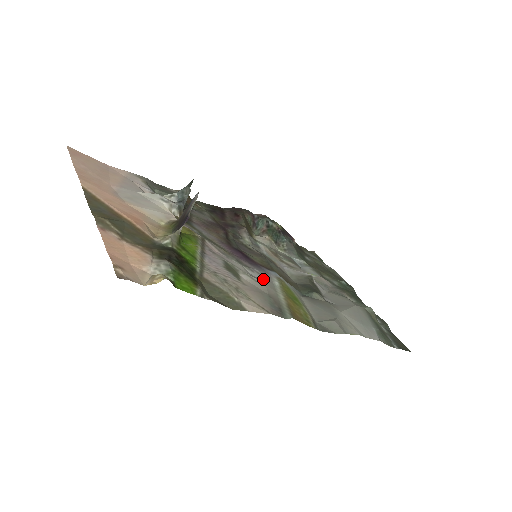
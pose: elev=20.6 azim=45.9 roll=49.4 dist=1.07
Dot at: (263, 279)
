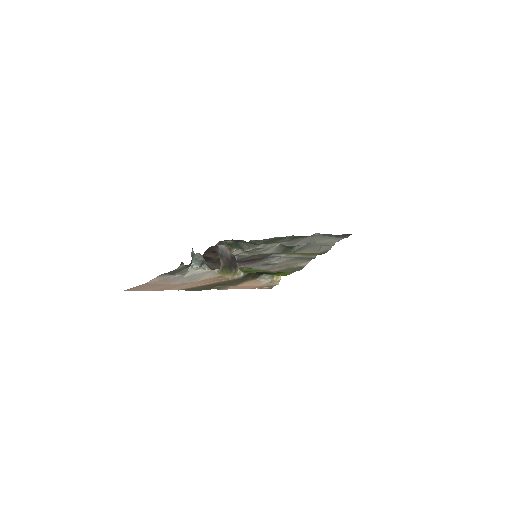
Dot at: (278, 258)
